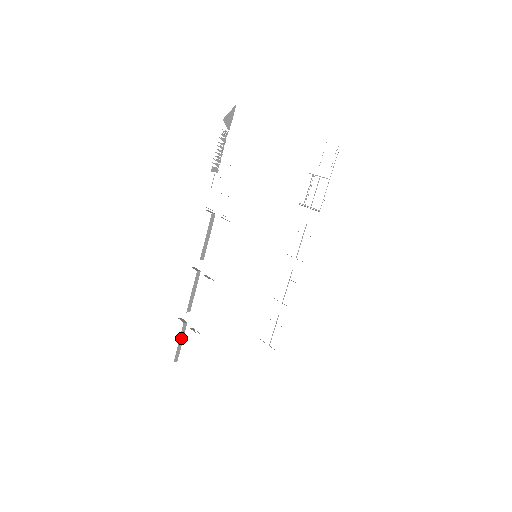
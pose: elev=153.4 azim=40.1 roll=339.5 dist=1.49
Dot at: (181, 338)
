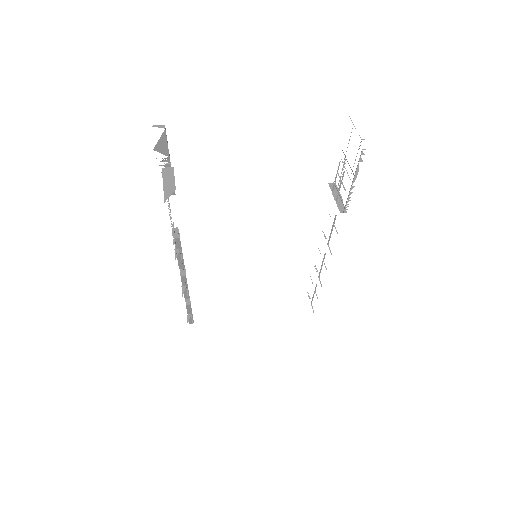
Dot at: (189, 312)
